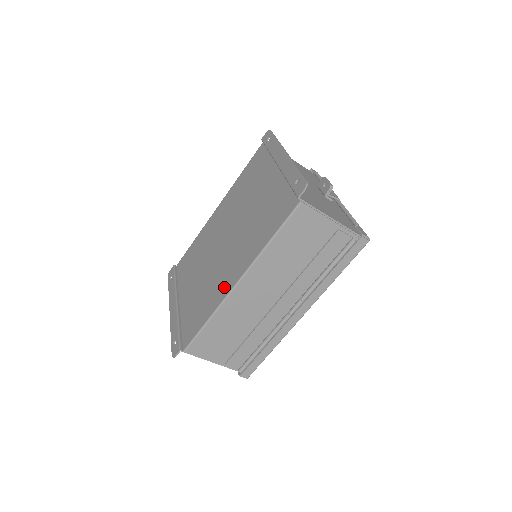
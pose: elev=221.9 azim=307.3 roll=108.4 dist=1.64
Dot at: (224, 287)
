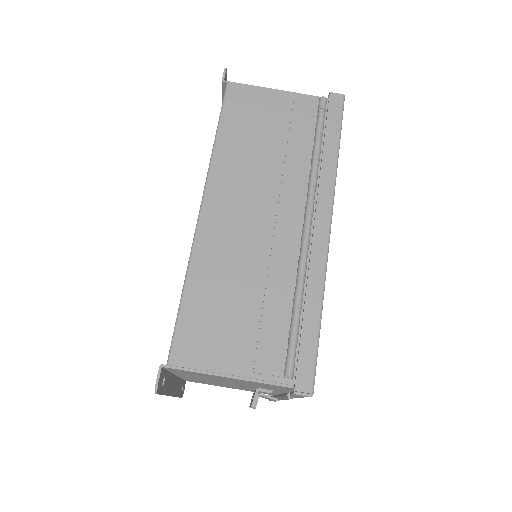
Dot at: occluded
